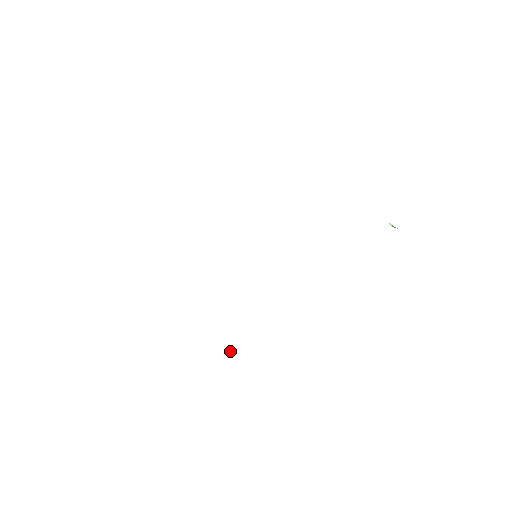
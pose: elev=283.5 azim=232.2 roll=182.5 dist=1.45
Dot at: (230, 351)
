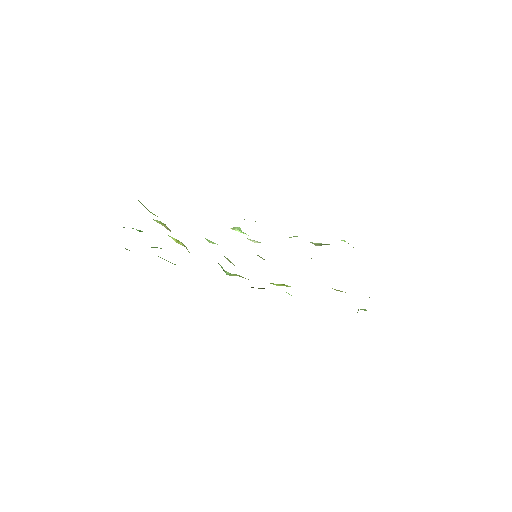
Dot at: occluded
